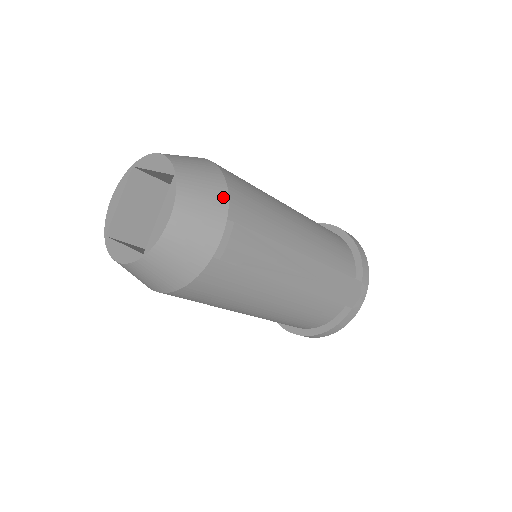
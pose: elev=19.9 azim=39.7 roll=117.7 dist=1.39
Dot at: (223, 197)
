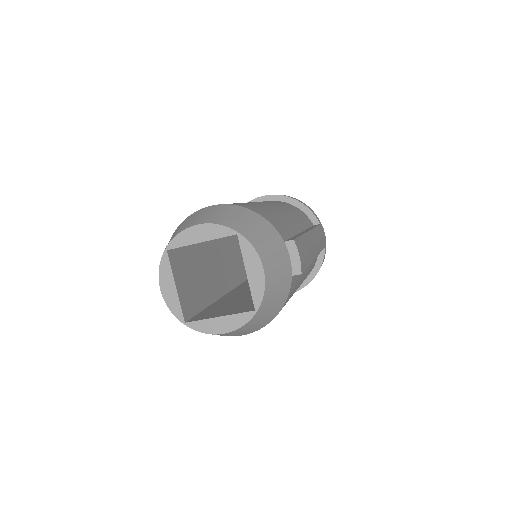
Dot at: (270, 227)
